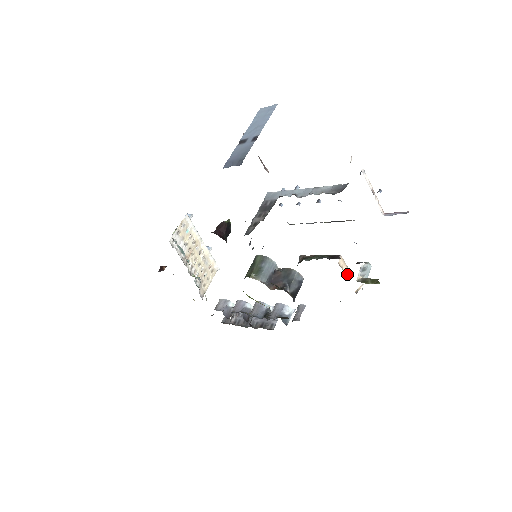
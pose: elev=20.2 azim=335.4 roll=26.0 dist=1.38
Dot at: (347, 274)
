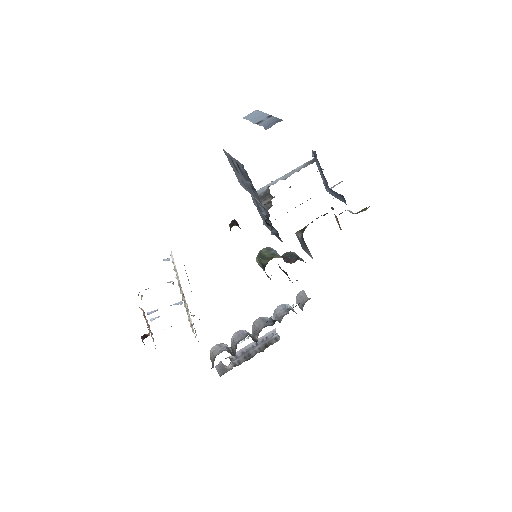
Dot at: occluded
